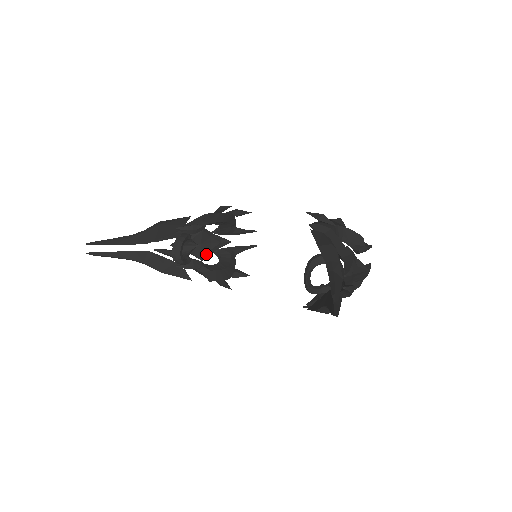
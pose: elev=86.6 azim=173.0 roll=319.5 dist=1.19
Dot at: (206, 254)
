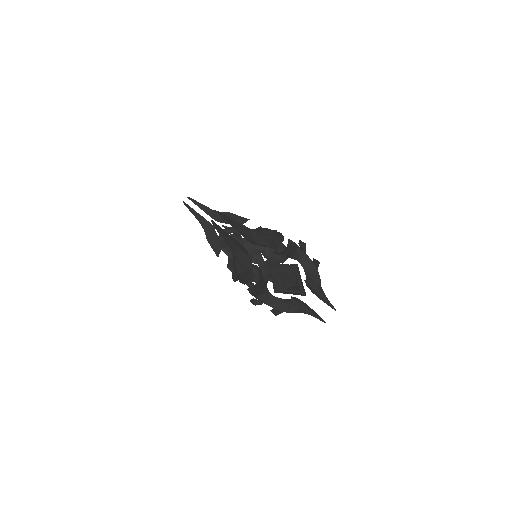
Dot at: occluded
